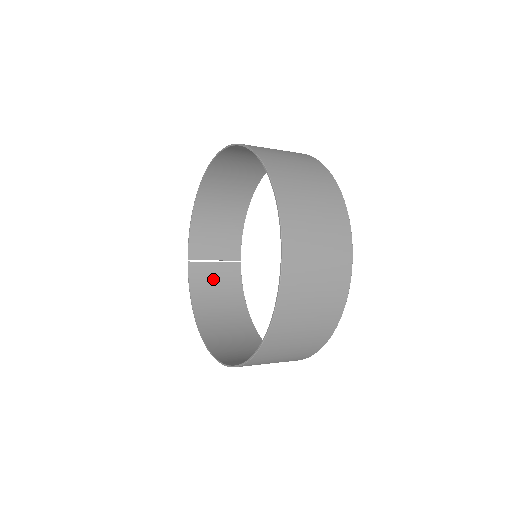
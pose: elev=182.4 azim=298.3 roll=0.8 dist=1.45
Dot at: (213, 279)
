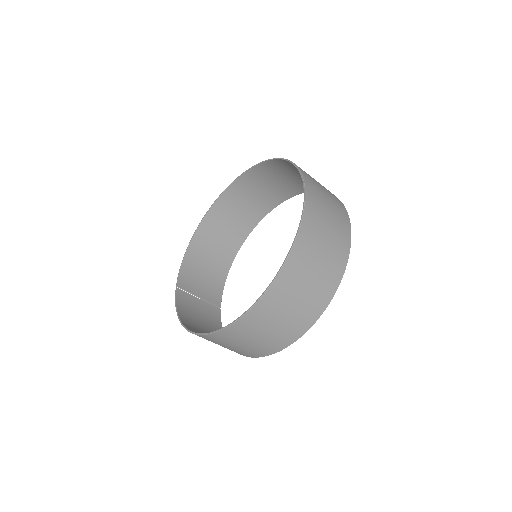
Dot at: (197, 310)
